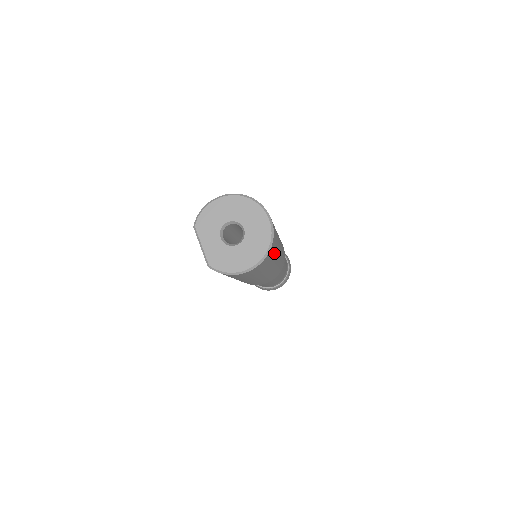
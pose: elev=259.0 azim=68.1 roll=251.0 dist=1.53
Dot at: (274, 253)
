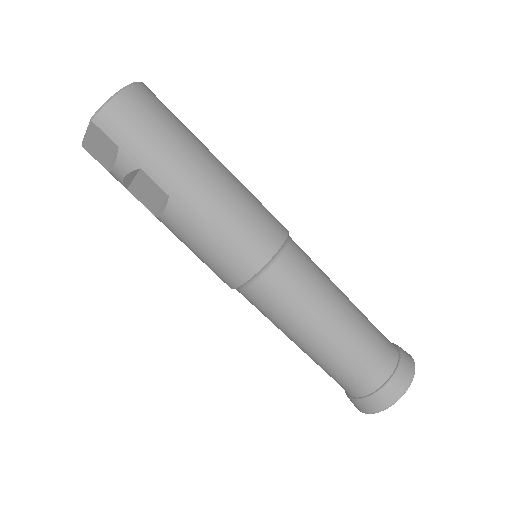
Dot at: (177, 118)
